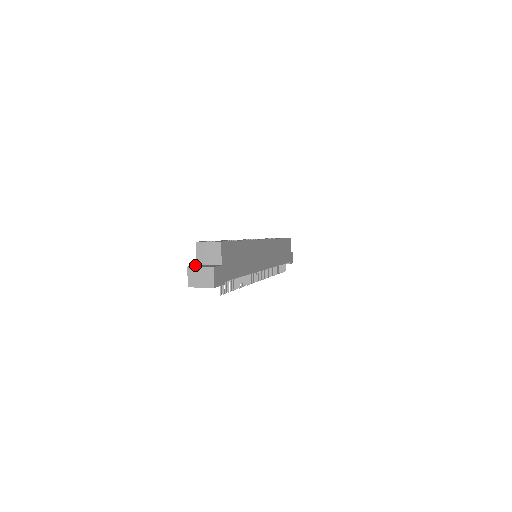
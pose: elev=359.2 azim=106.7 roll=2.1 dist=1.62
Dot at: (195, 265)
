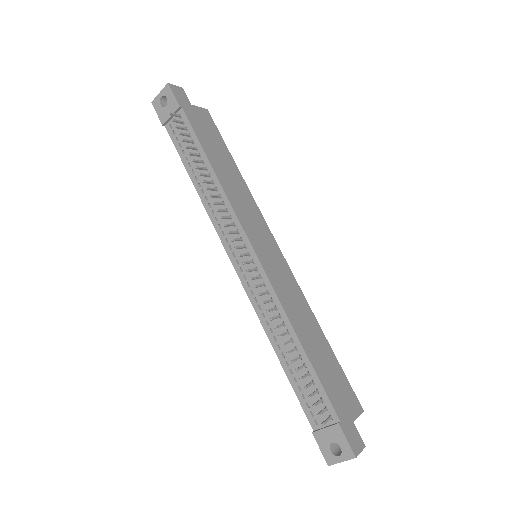
Dot at: occluded
